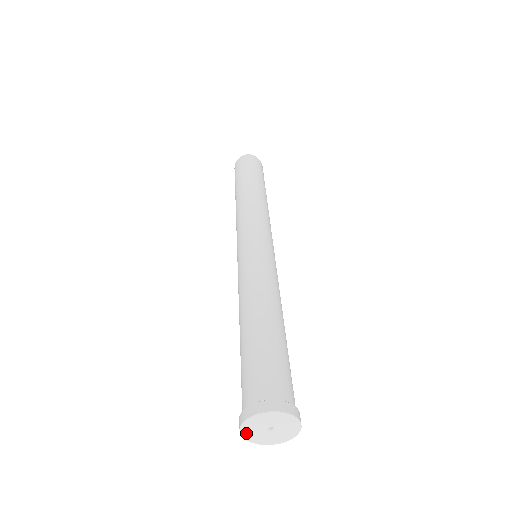
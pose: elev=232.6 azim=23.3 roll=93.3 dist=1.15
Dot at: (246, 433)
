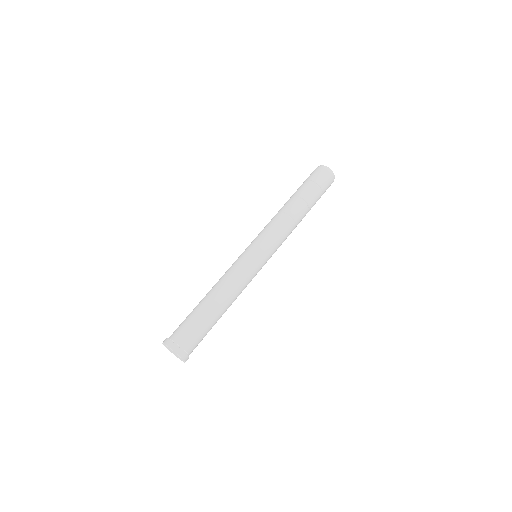
Dot at: (168, 349)
